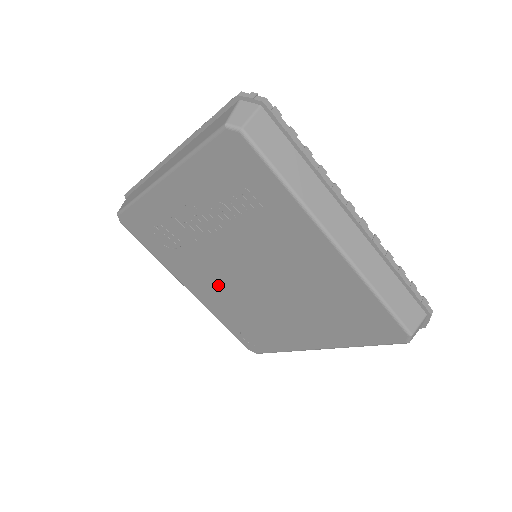
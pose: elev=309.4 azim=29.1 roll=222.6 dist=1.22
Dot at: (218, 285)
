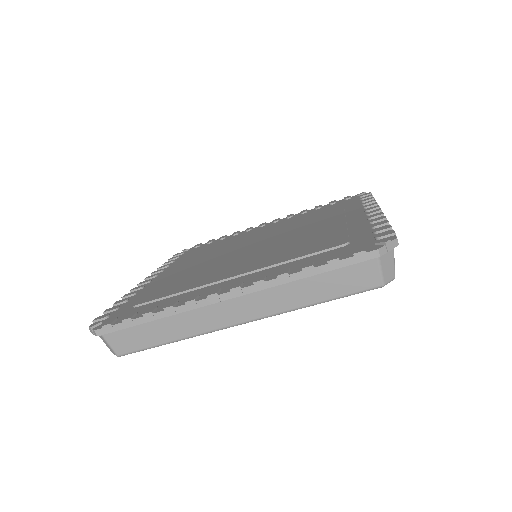
Dot at: occluded
